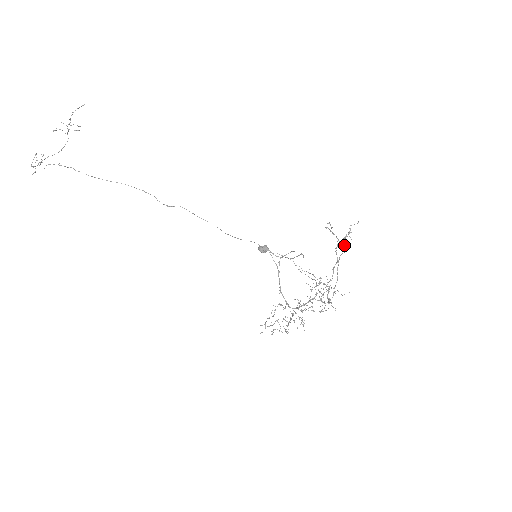
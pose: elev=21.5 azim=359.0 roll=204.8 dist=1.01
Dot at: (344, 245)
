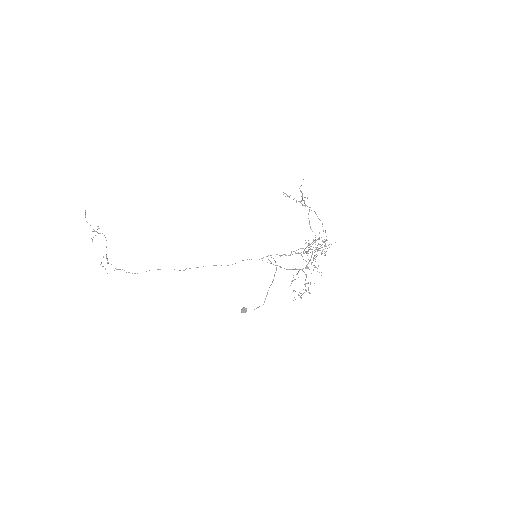
Dot at: occluded
